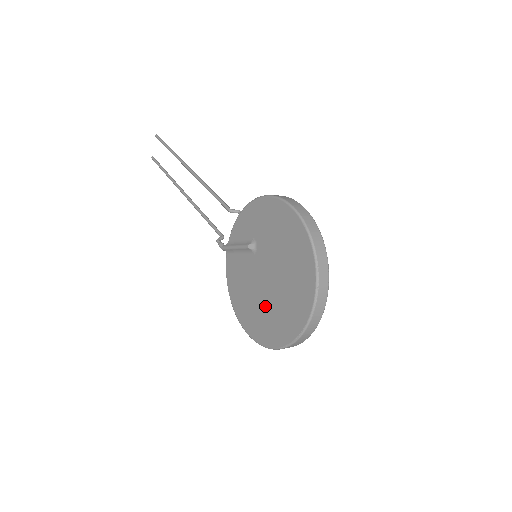
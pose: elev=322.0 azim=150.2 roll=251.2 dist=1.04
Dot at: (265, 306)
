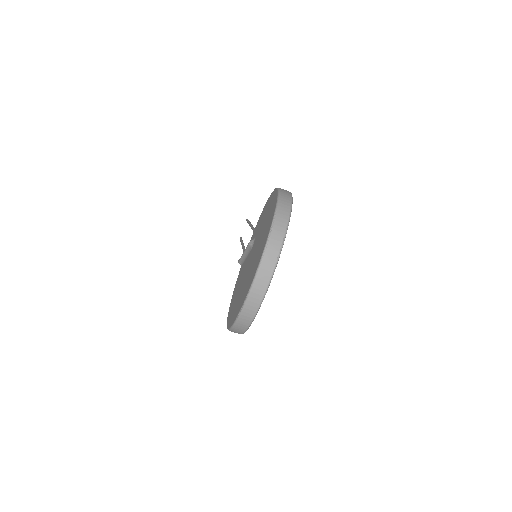
Dot at: (242, 288)
